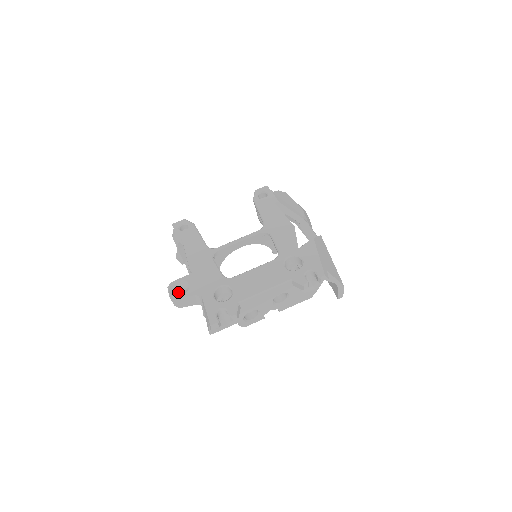
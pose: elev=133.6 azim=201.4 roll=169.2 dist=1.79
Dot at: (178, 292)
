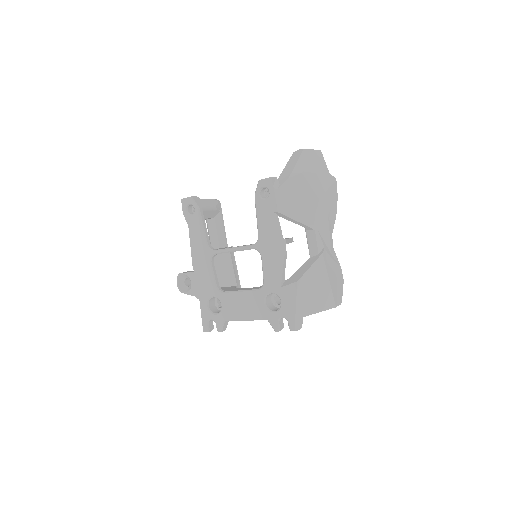
Dot at: occluded
